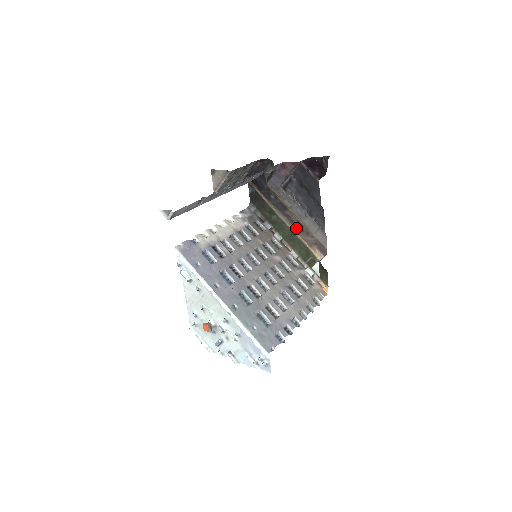
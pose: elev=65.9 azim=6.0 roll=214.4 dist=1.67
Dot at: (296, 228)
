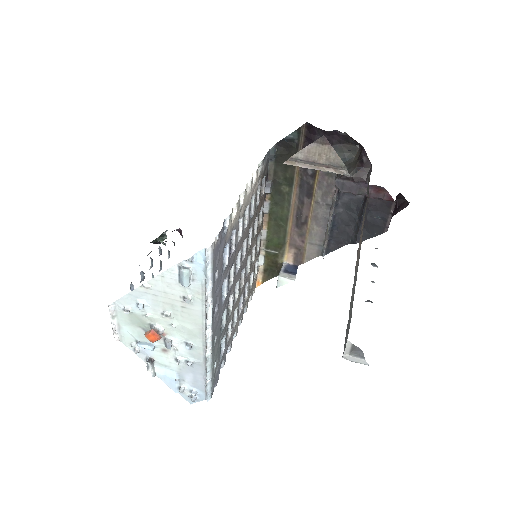
Dot at: (296, 220)
